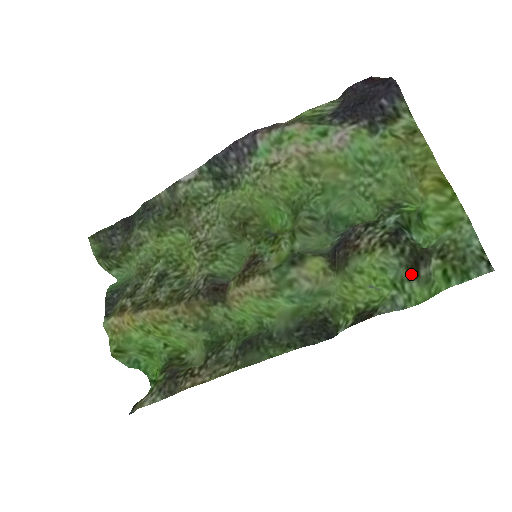
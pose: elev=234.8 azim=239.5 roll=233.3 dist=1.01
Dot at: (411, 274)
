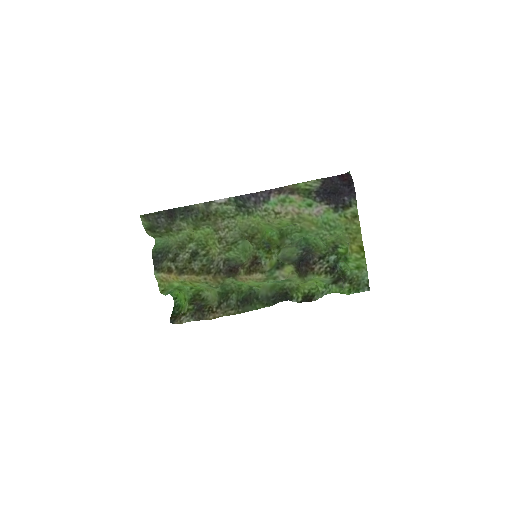
Dot at: (334, 283)
